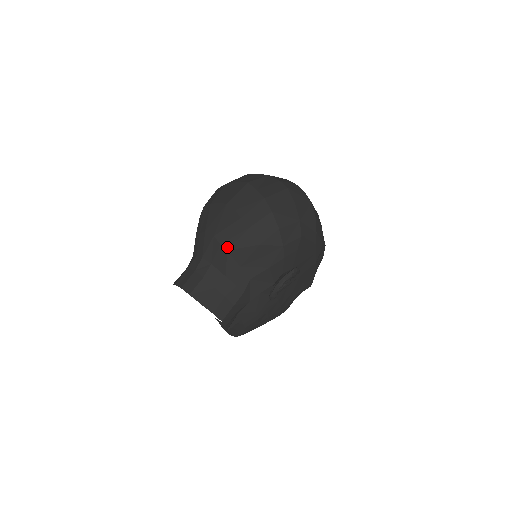
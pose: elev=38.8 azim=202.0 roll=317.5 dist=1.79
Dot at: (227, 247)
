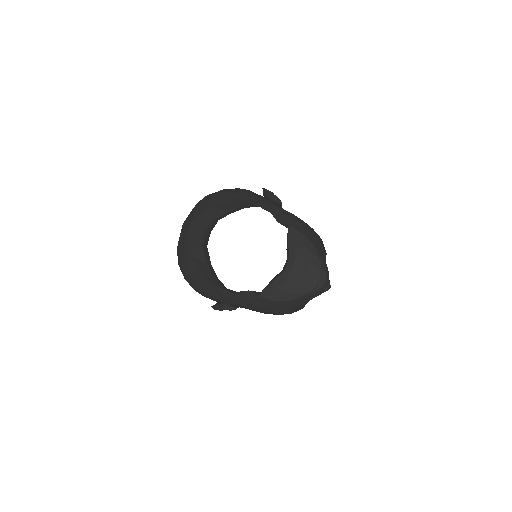
Dot at: (207, 207)
